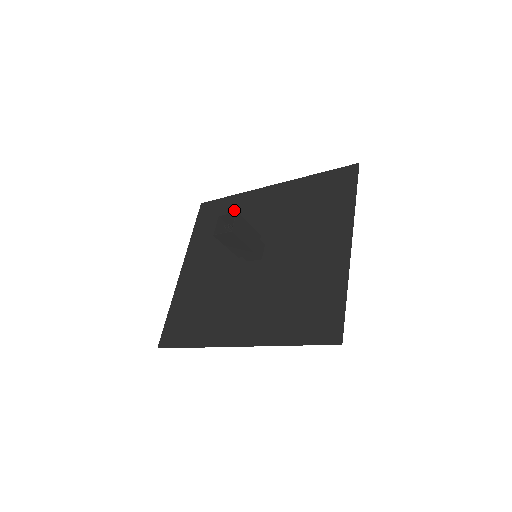
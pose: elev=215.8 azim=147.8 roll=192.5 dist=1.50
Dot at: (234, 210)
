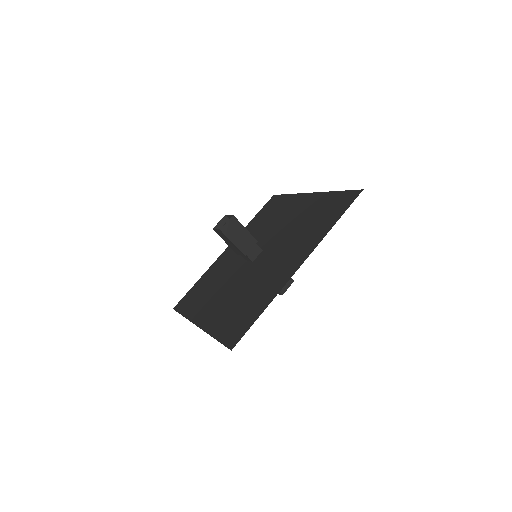
Dot at: (209, 277)
